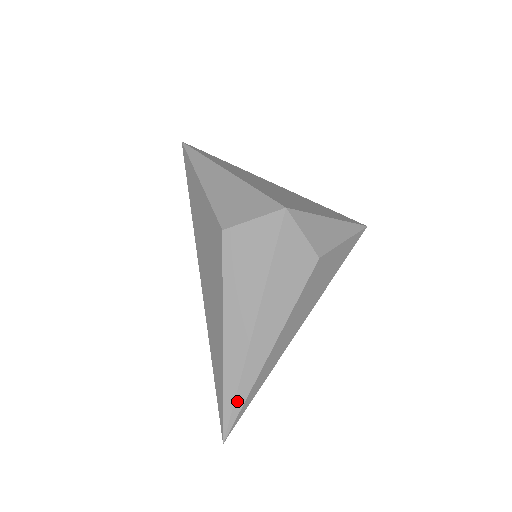
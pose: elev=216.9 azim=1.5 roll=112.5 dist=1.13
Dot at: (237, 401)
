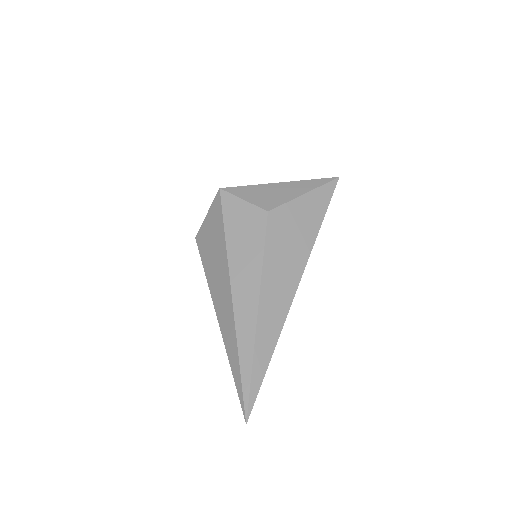
Dot at: (243, 373)
